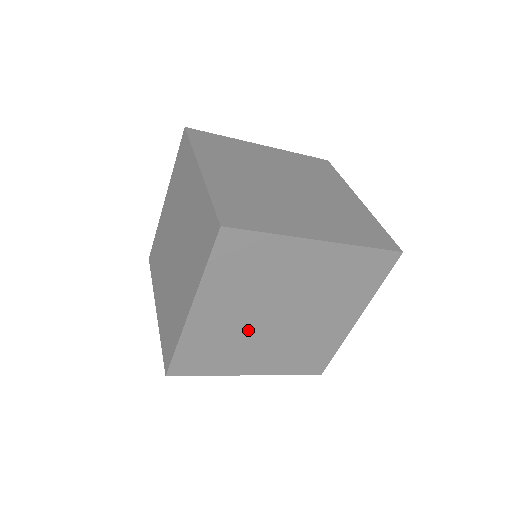
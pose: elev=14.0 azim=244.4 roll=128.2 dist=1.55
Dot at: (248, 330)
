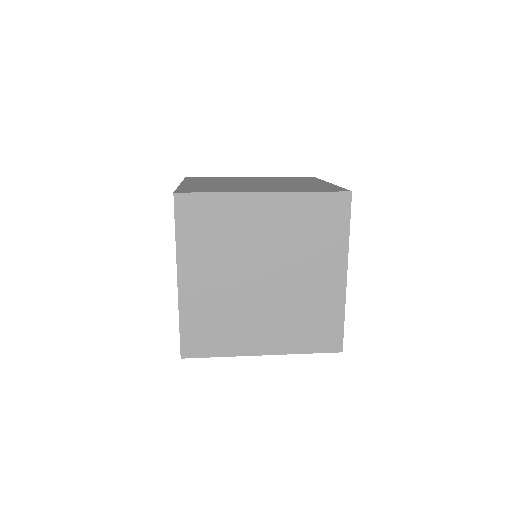
Dot at: (238, 298)
